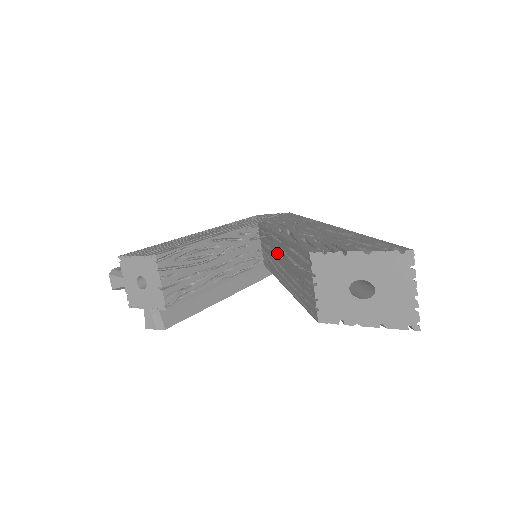
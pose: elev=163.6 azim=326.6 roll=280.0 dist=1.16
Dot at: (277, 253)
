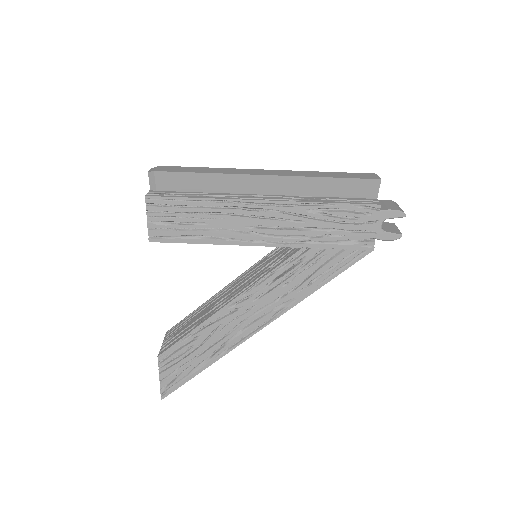
Dot at: (242, 286)
